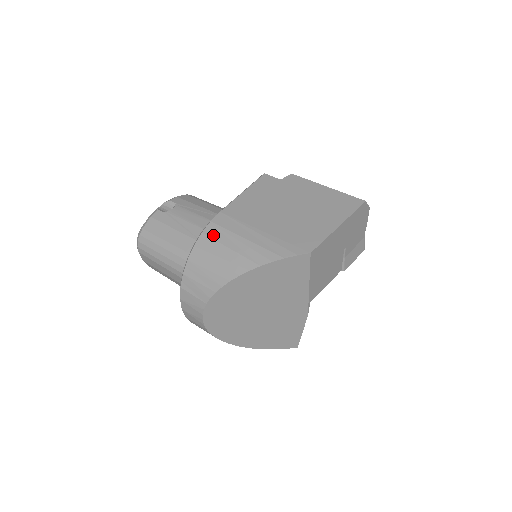
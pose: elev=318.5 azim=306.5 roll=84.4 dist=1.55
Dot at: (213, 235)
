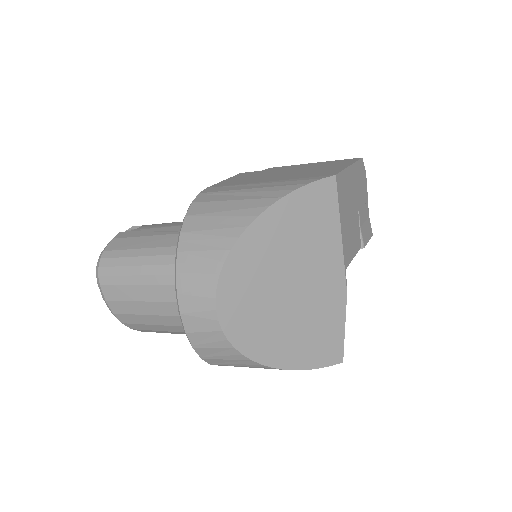
Dot at: (207, 199)
